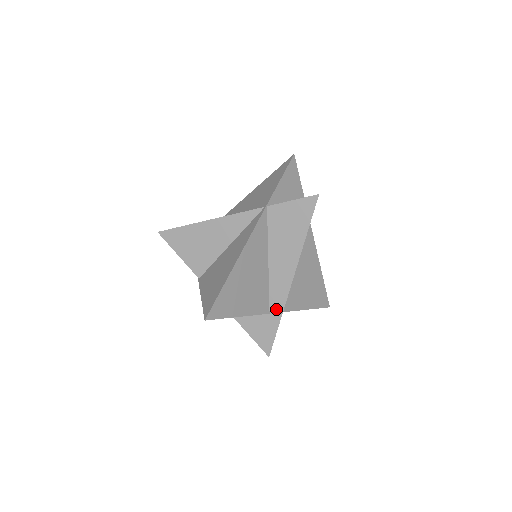
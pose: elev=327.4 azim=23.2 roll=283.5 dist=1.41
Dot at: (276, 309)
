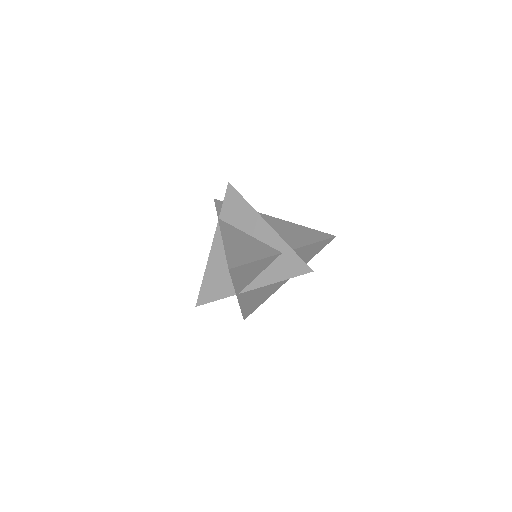
Dot at: (281, 246)
